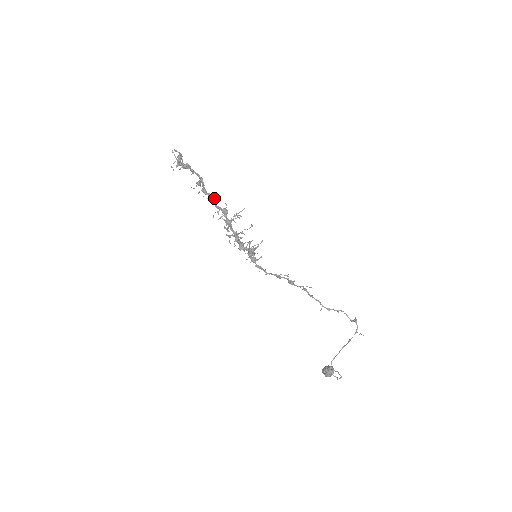
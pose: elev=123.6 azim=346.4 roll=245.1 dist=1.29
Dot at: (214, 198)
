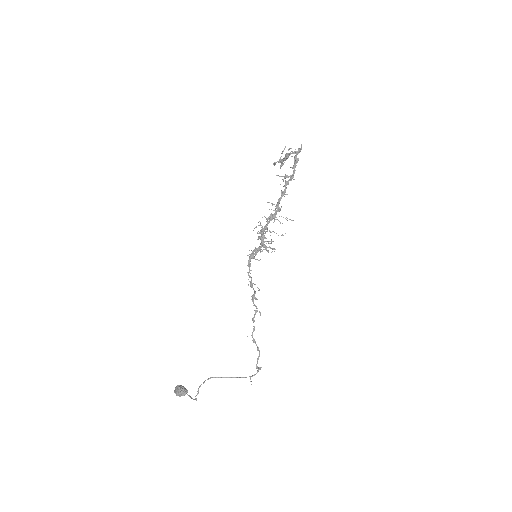
Dot at: (285, 194)
